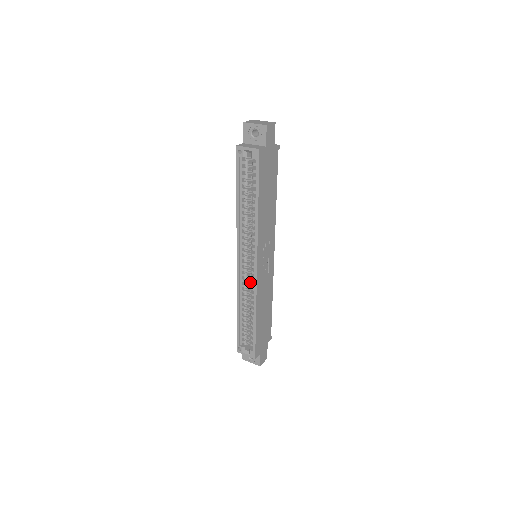
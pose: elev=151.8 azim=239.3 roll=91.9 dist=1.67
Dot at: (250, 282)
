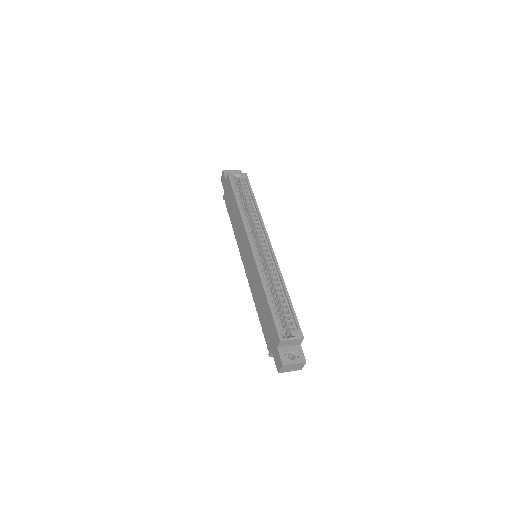
Dot at: occluded
